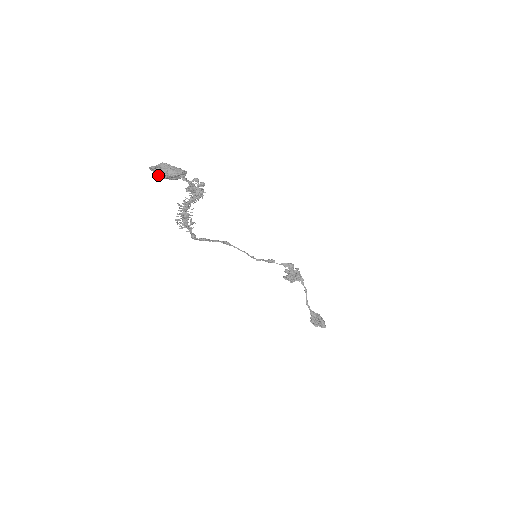
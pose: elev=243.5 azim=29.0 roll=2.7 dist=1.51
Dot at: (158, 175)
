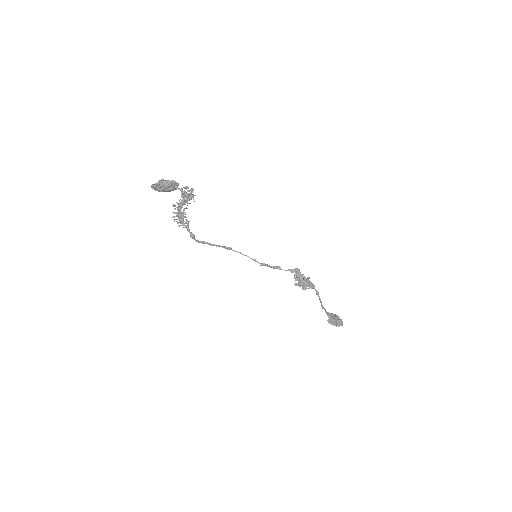
Dot at: (158, 191)
